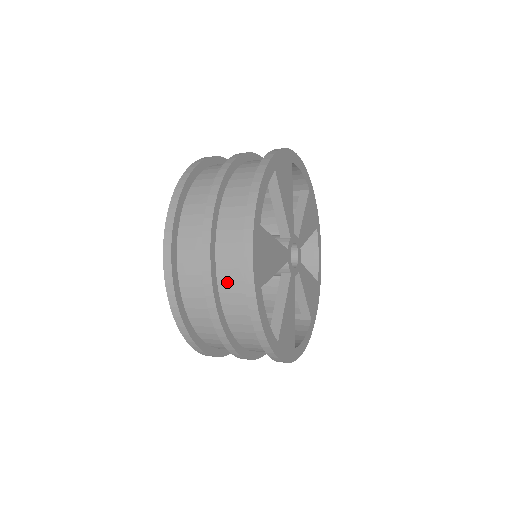
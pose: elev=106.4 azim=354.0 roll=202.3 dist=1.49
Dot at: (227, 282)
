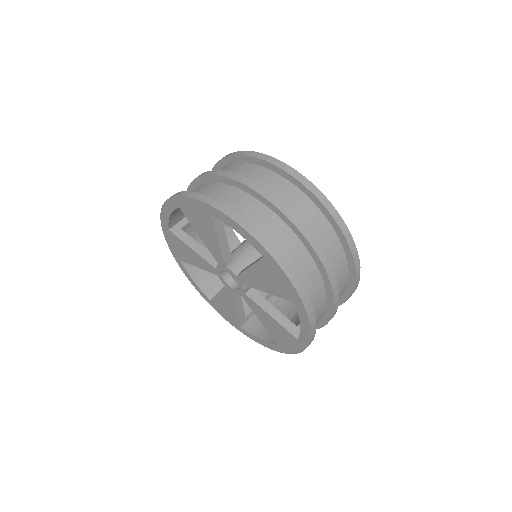
Dot at: (331, 260)
